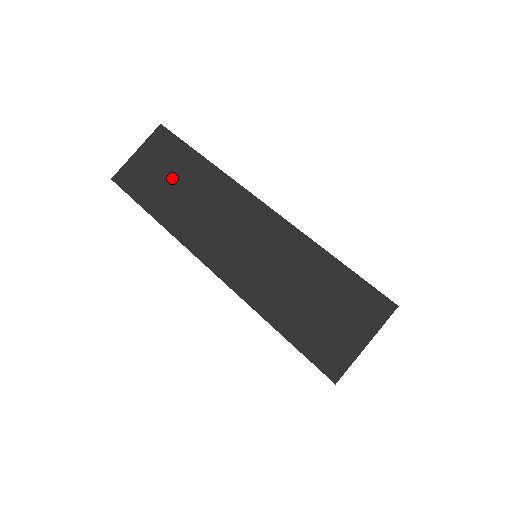
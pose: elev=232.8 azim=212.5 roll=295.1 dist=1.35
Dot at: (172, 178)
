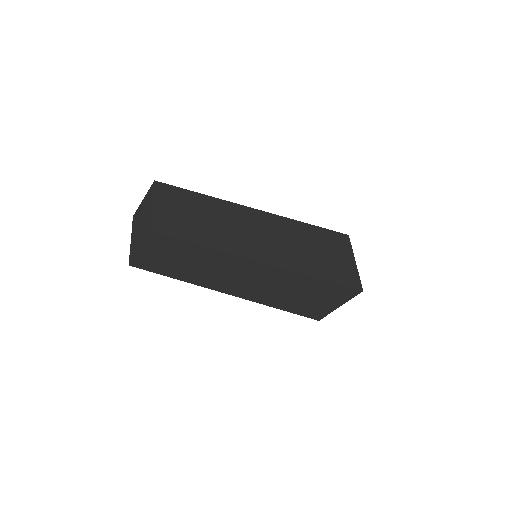
Dot at: (192, 214)
